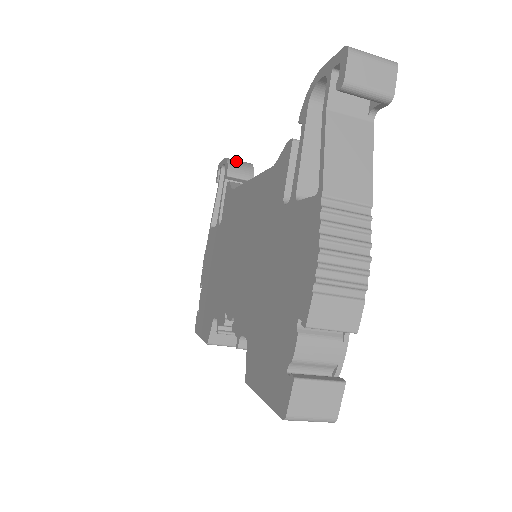
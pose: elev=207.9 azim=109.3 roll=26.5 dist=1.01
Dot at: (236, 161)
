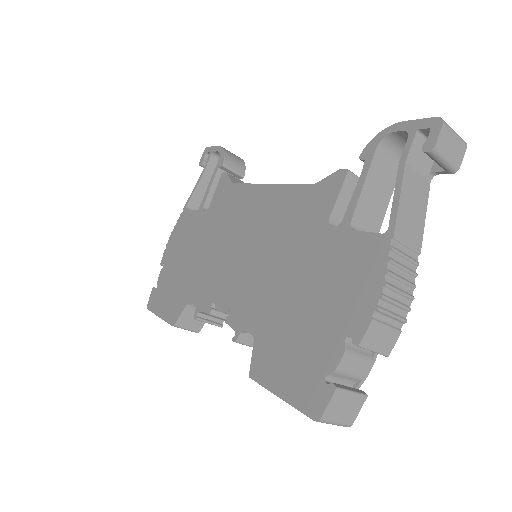
Dot at: (230, 153)
